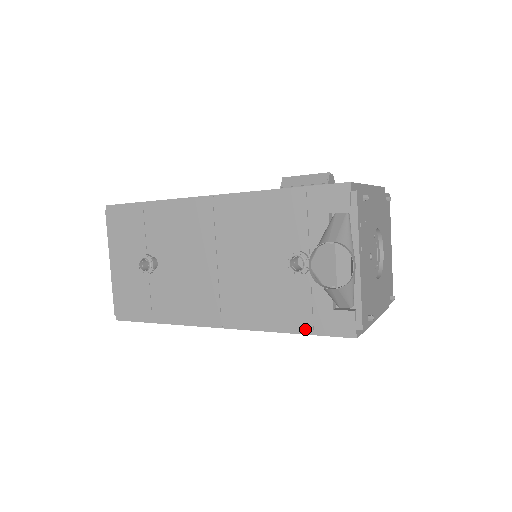
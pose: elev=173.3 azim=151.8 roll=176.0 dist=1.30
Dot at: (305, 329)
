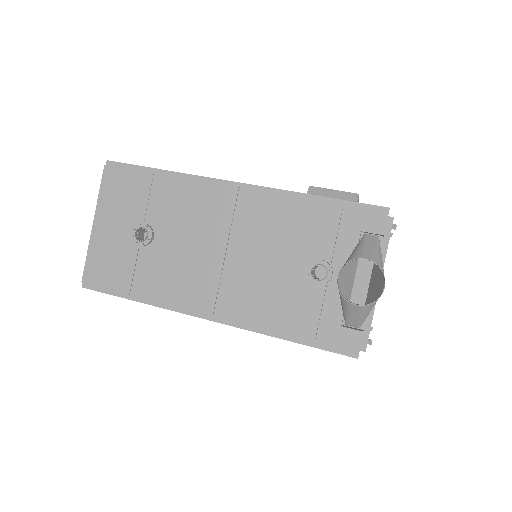
Dot at: (305, 339)
